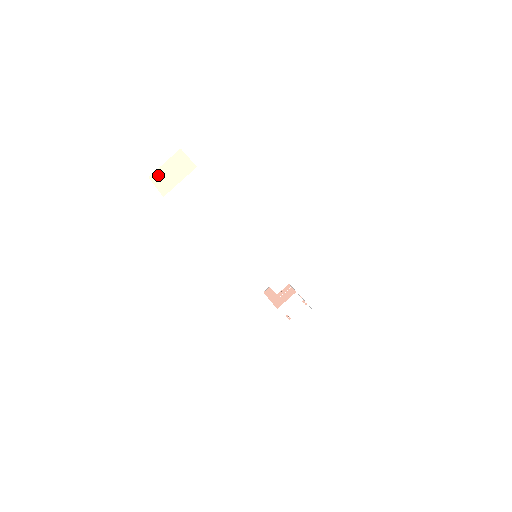
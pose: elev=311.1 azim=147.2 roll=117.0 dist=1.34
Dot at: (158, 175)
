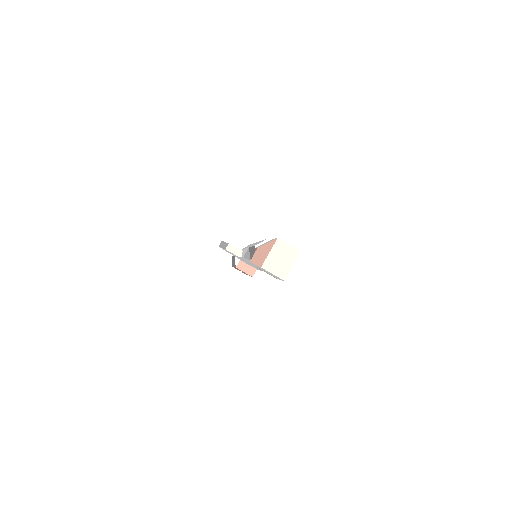
Dot at: (270, 264)
